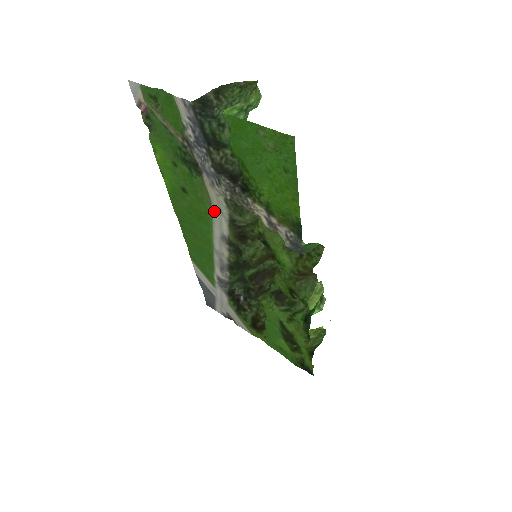
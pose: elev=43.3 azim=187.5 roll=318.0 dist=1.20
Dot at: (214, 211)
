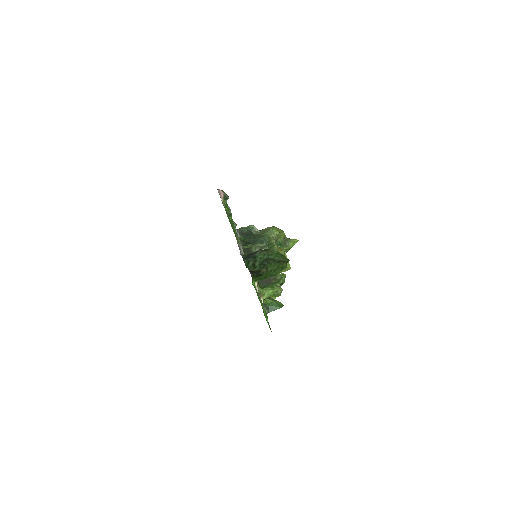
Dot at: occluded
